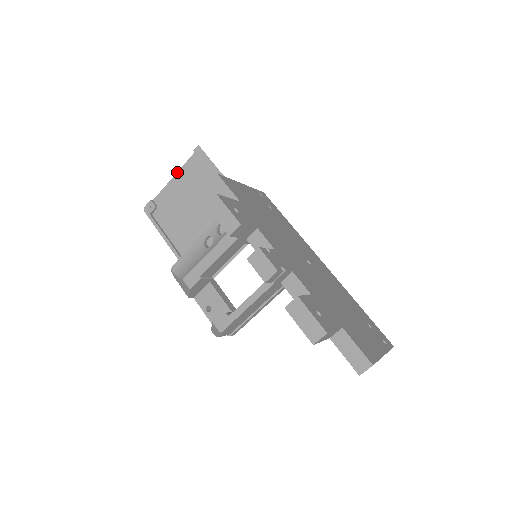
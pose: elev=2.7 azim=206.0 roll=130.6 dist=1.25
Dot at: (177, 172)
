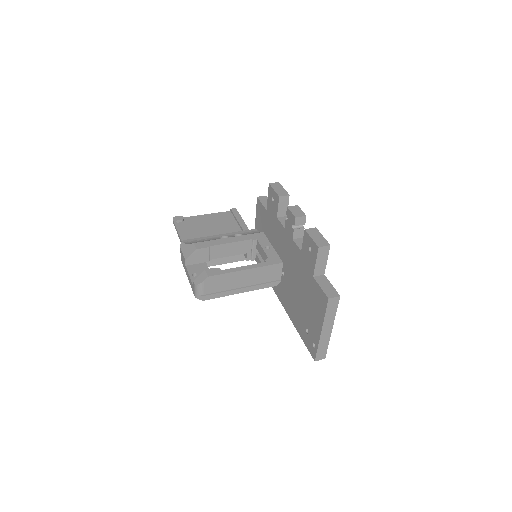
Dot at: (211, 213)
